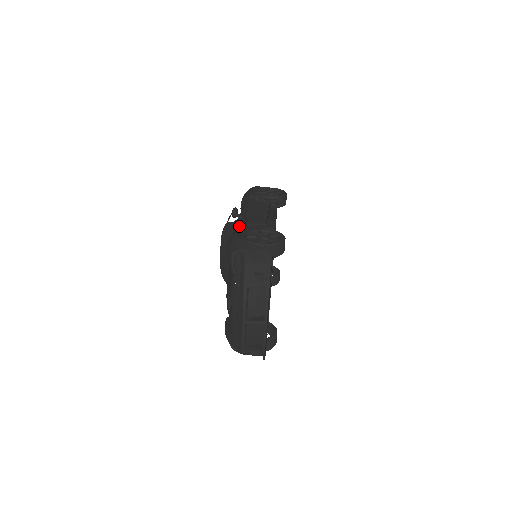
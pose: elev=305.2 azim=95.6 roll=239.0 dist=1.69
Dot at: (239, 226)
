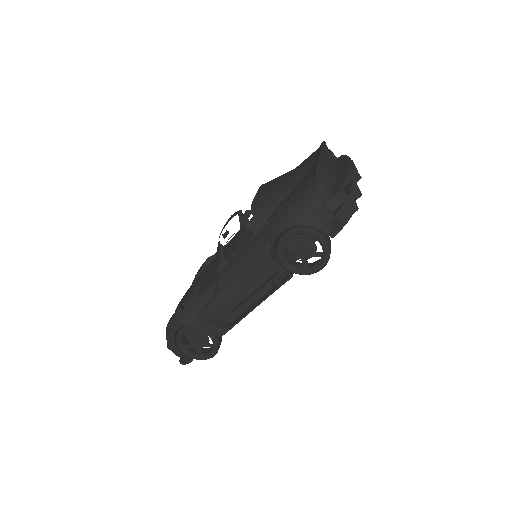
Dot at: (197, 305)
